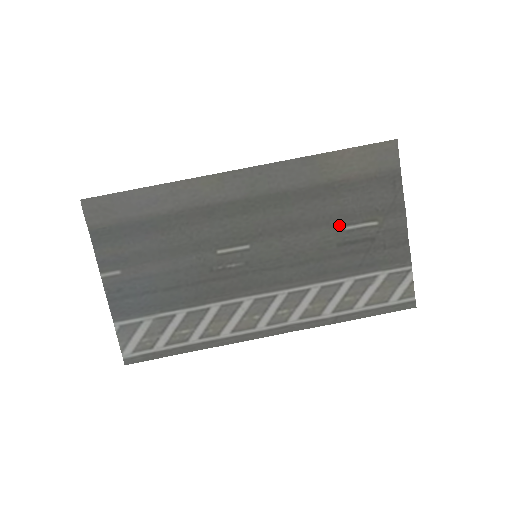
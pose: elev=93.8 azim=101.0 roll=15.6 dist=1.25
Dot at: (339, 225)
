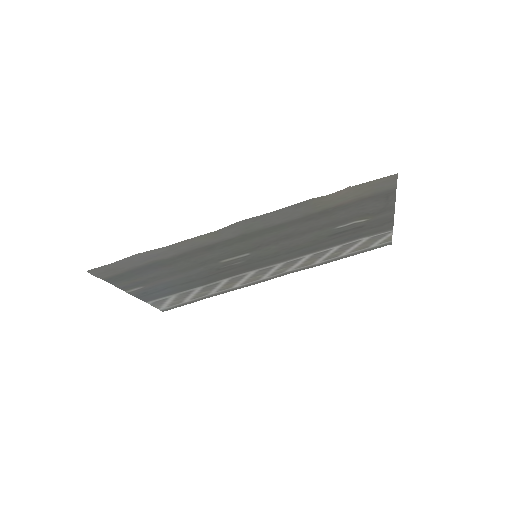
Dot at: (331, 227)
